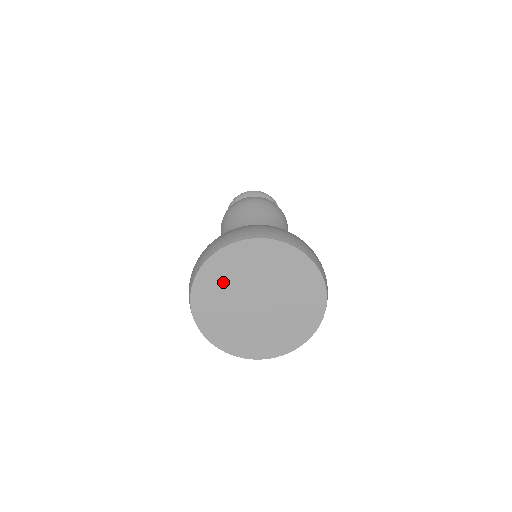
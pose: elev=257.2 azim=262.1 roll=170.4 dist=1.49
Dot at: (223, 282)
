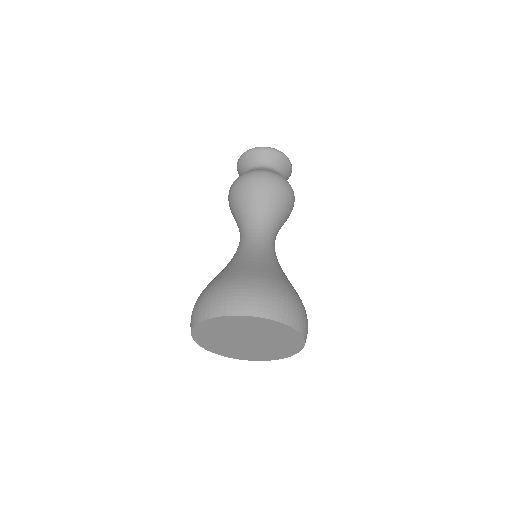
Dot at: (243, 326)
